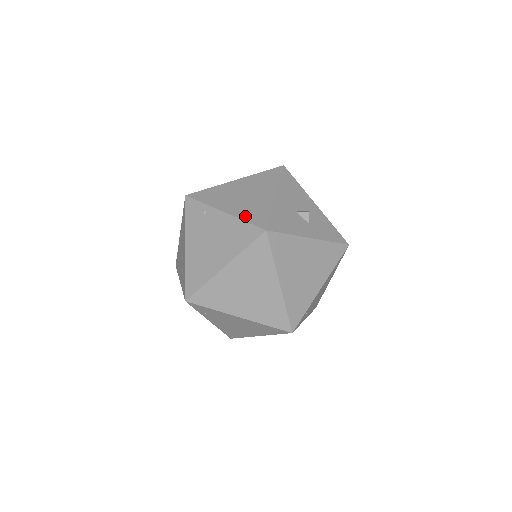
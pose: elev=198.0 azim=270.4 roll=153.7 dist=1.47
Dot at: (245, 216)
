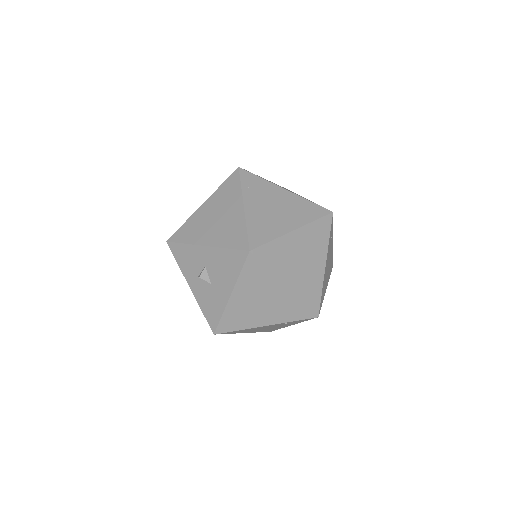
Dot at: occluded
